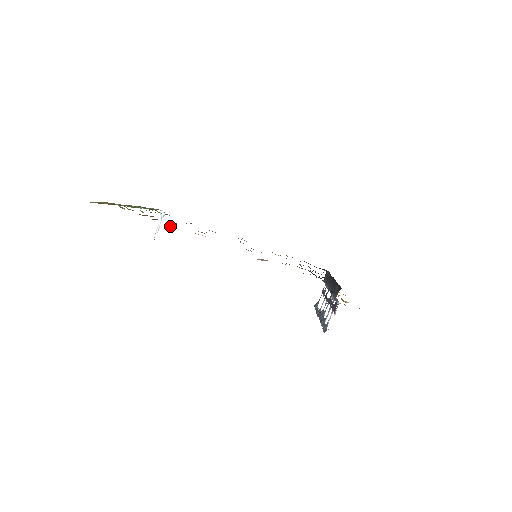
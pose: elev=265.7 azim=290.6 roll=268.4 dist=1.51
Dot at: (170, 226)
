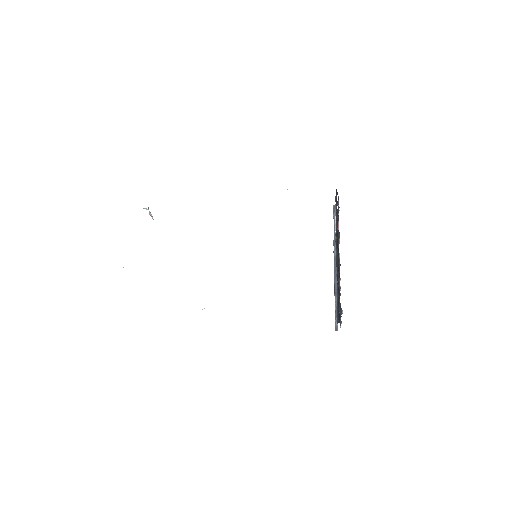
Dot at: occluded
